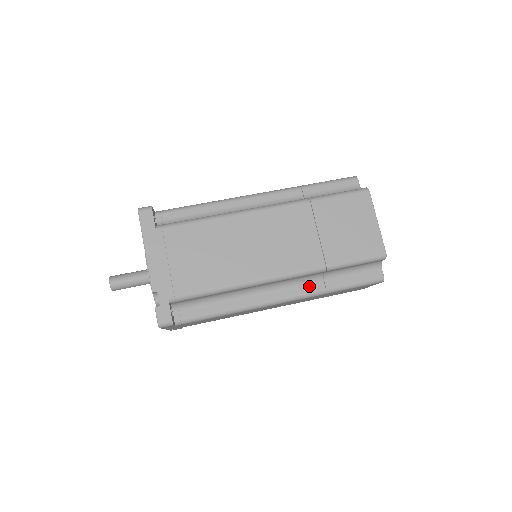
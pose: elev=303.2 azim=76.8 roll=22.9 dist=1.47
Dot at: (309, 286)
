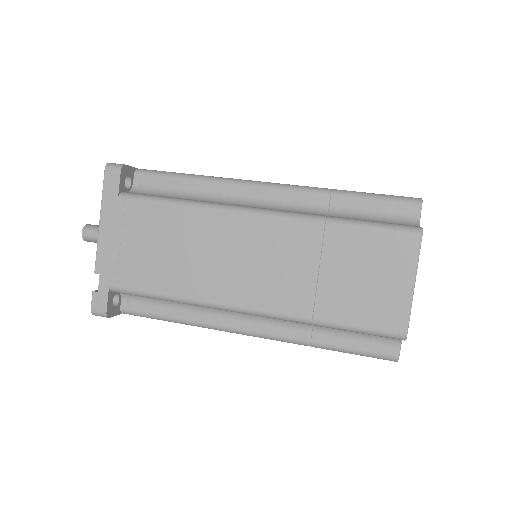
Dot at: (290, 330)
